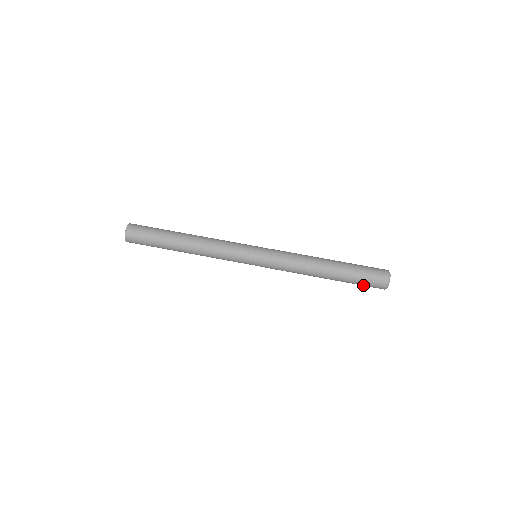
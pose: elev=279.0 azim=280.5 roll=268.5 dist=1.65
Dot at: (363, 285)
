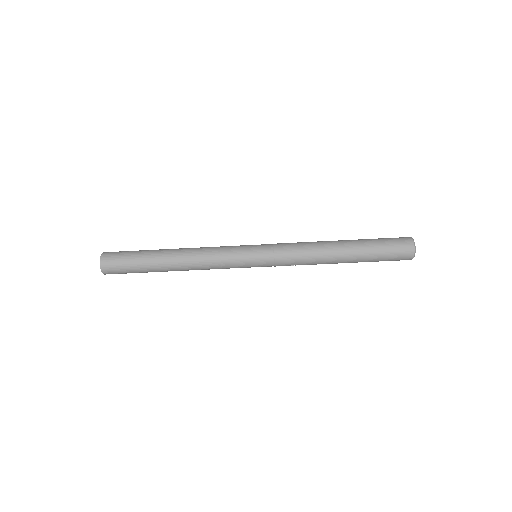
Dot at: occluded
